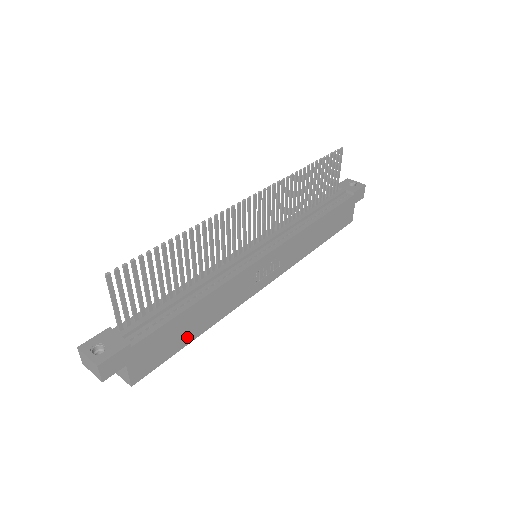
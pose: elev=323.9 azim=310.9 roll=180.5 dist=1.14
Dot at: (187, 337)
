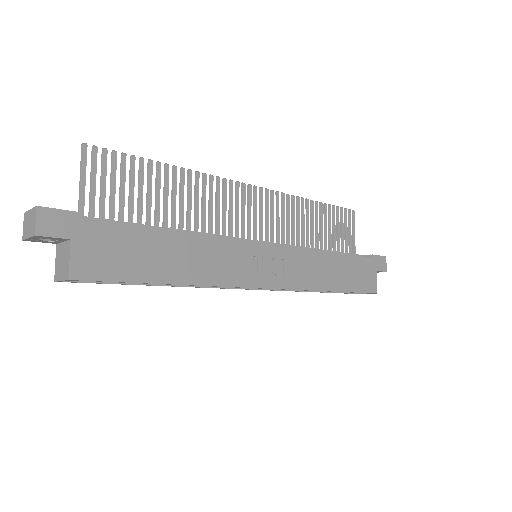
Dot at: (156, 271)
